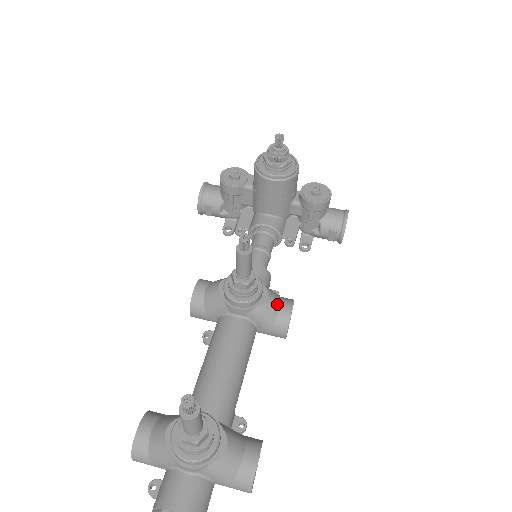
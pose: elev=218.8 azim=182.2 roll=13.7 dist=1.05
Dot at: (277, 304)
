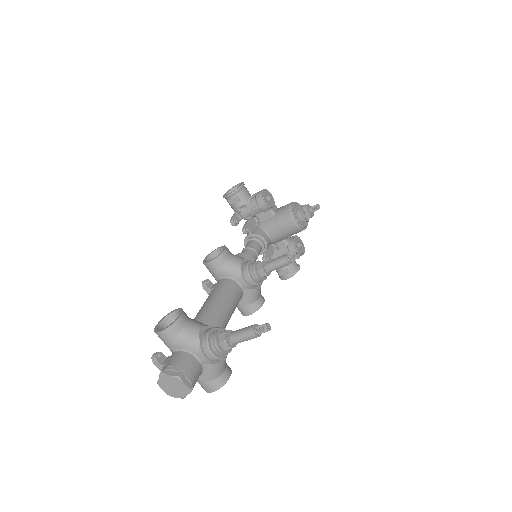
Dot at: (260, 295)
